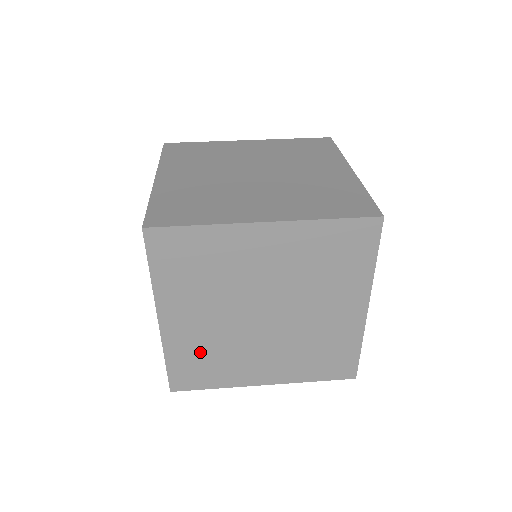
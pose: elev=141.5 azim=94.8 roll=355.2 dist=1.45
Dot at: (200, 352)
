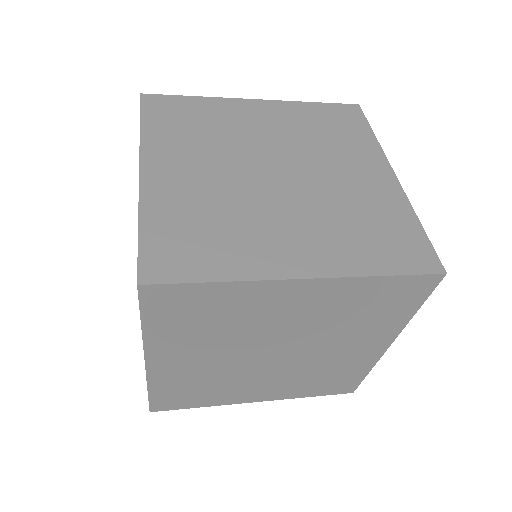
Dot at: (191, 384)
